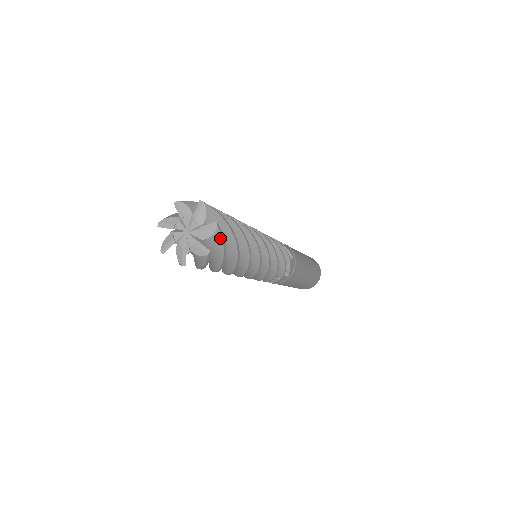
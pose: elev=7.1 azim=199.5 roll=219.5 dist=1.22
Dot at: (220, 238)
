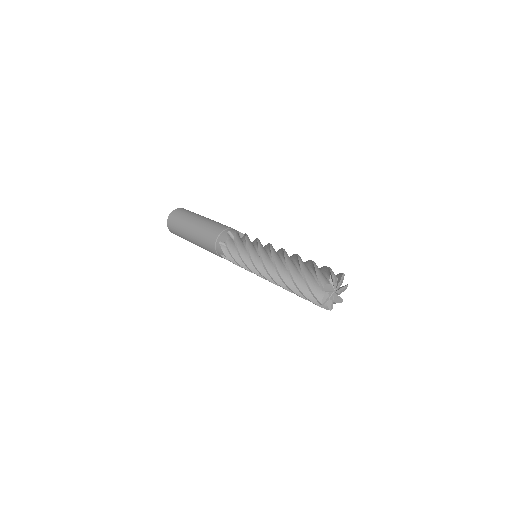
Dot at: occluded
